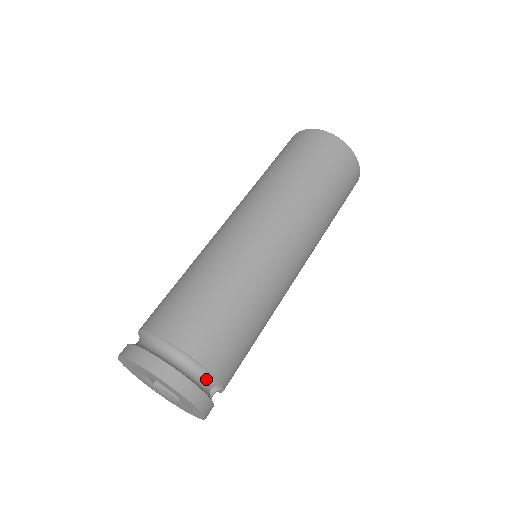
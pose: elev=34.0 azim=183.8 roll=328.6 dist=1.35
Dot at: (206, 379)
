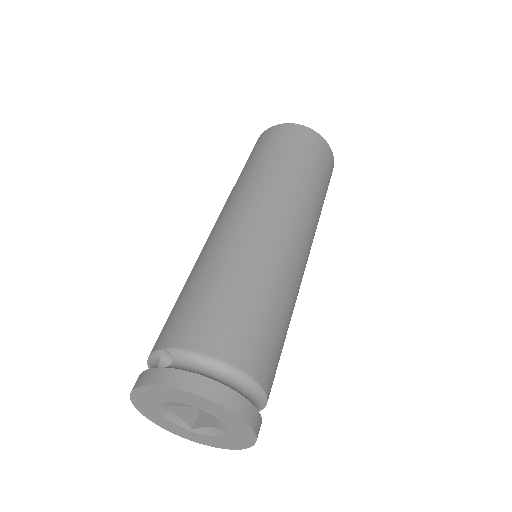
Dot at: occluded
